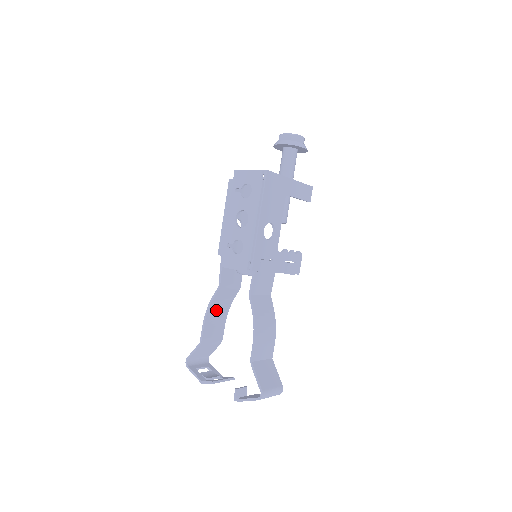
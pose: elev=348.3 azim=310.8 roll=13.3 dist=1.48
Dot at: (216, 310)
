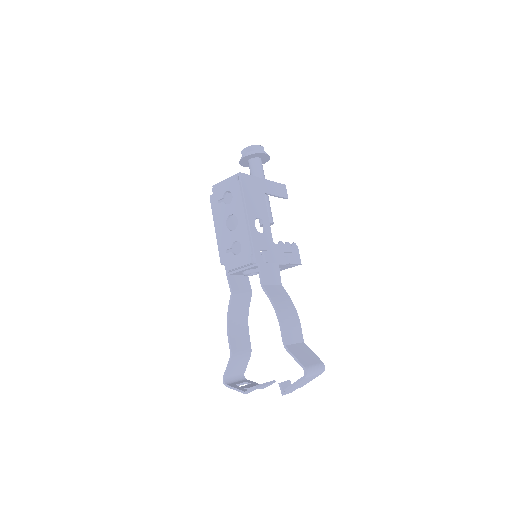
Dot at: (236, 320)
